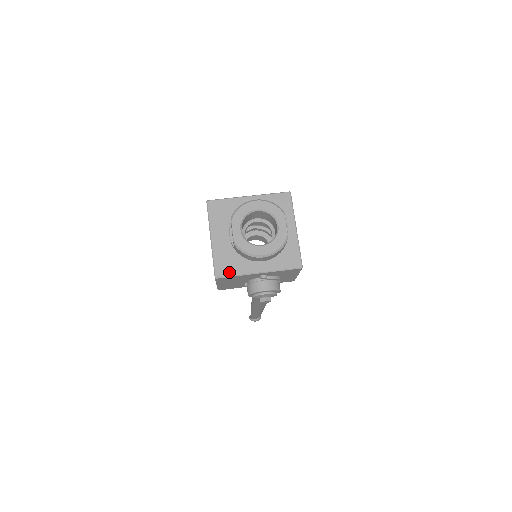
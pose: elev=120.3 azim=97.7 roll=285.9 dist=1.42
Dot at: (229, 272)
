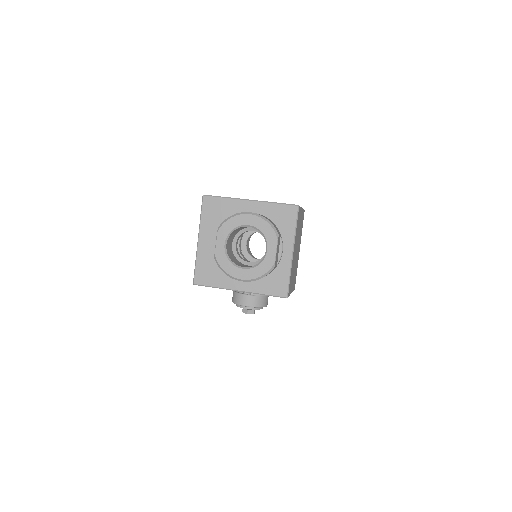
Dot at: (208, 282)
